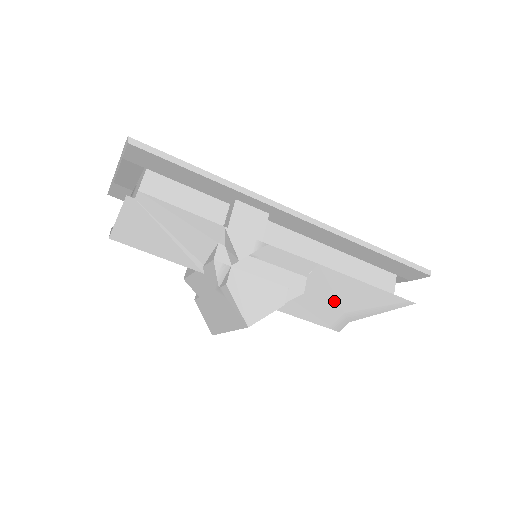
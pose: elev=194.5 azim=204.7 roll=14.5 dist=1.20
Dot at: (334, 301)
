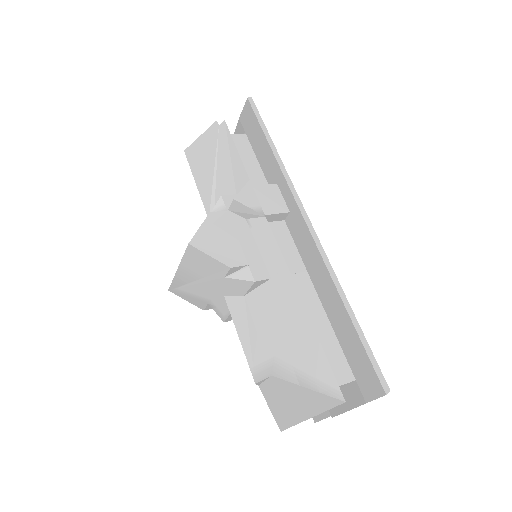
Dot at: (275, 330)
